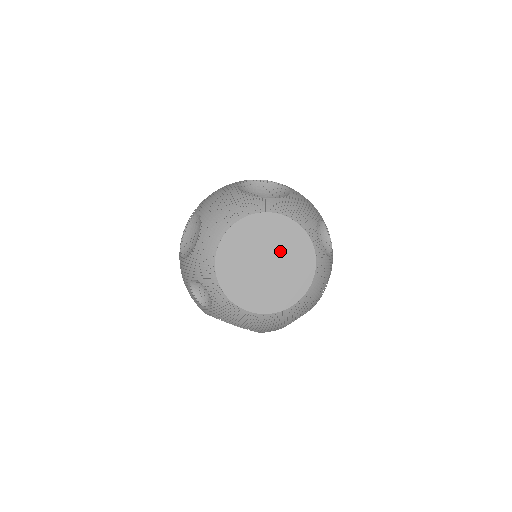
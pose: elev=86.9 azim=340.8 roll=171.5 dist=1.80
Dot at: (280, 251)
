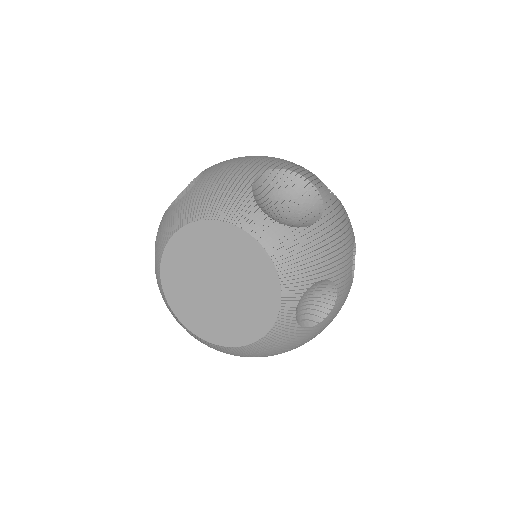
Dot at: (239, 285)
